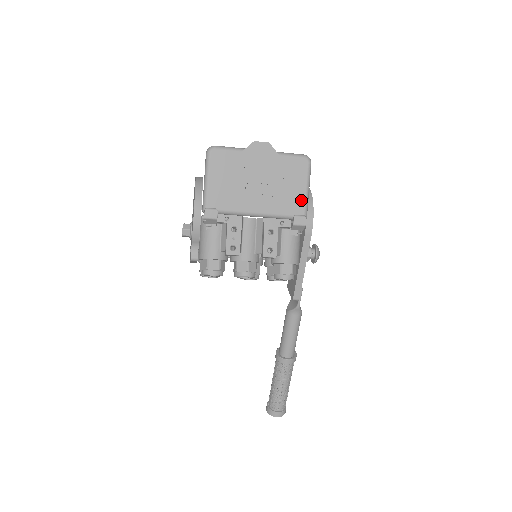
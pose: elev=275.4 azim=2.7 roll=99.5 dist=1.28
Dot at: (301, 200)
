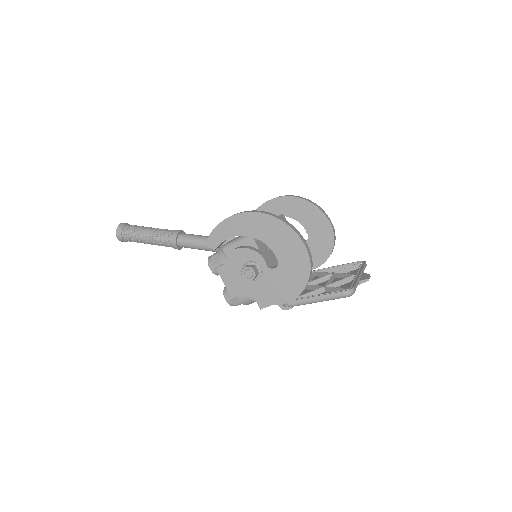
Dot at: occluded
